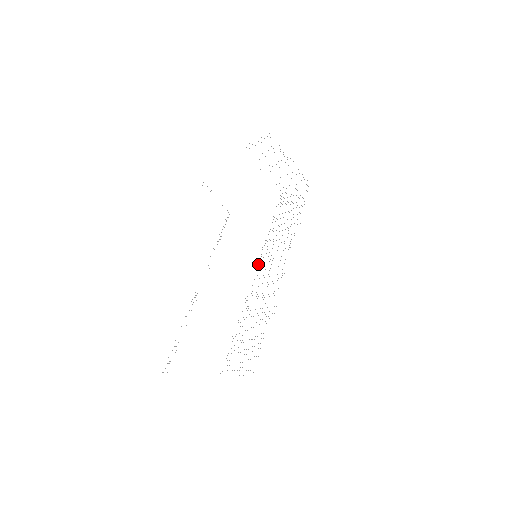
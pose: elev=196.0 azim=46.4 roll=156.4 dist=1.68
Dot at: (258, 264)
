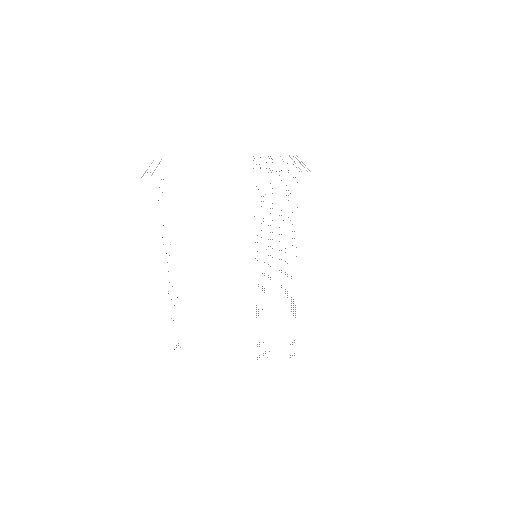
Dot at: occluded
